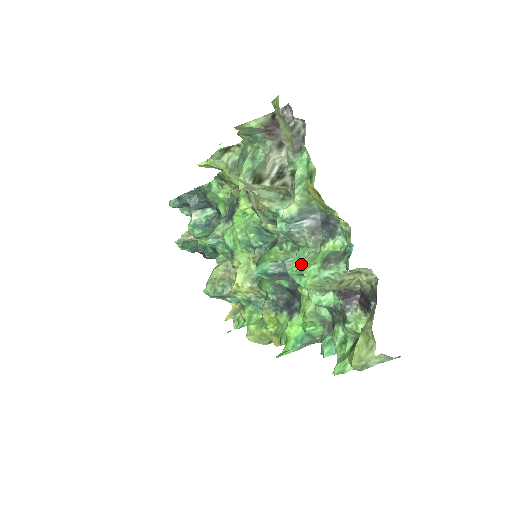
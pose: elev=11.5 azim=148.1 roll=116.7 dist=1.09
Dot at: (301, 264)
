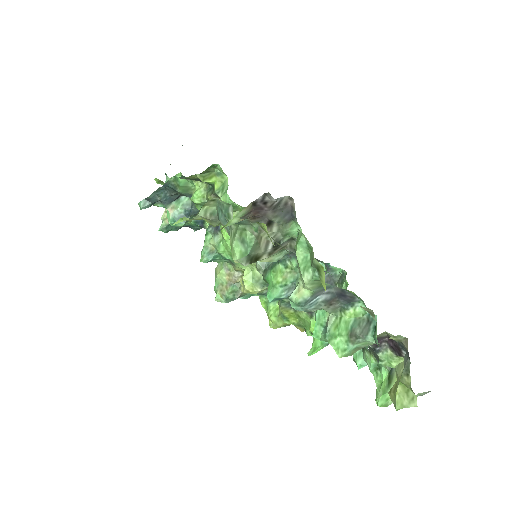
Dot at: (326, 335)
